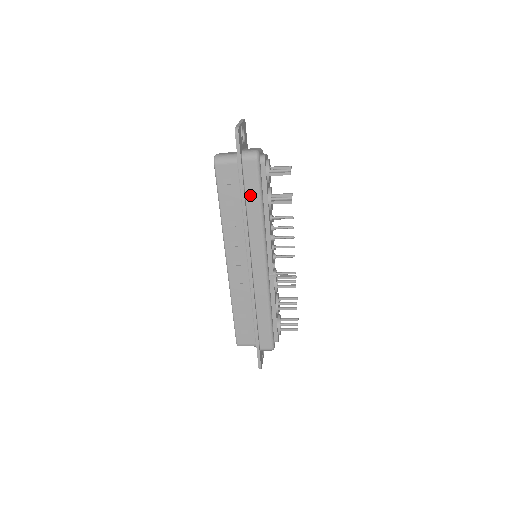
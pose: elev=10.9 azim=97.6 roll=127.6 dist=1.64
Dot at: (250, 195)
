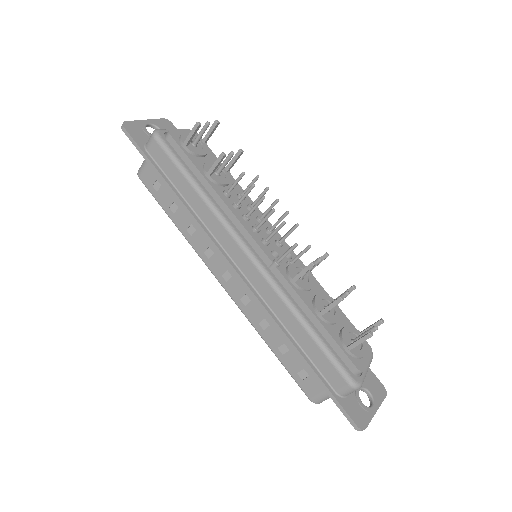
Dot at: (176, 181)
